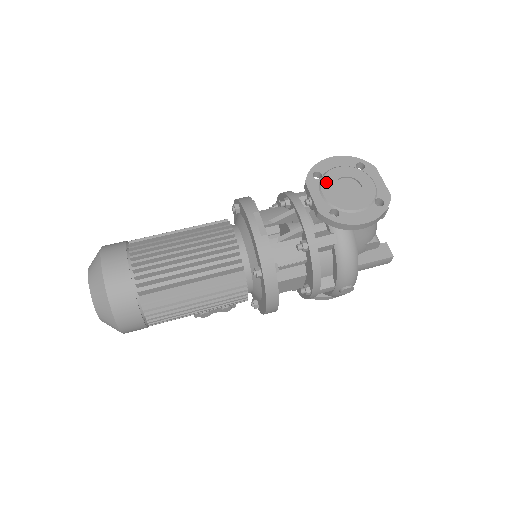
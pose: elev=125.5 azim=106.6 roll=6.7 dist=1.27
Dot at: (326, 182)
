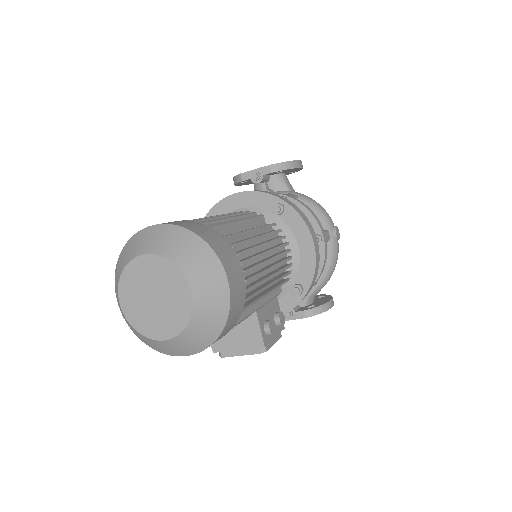
Dot at: occluded
